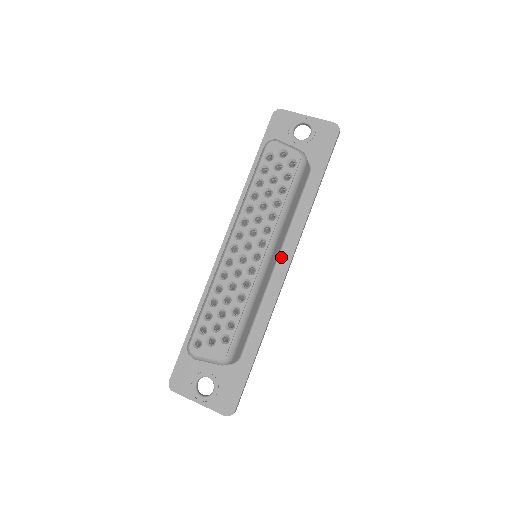
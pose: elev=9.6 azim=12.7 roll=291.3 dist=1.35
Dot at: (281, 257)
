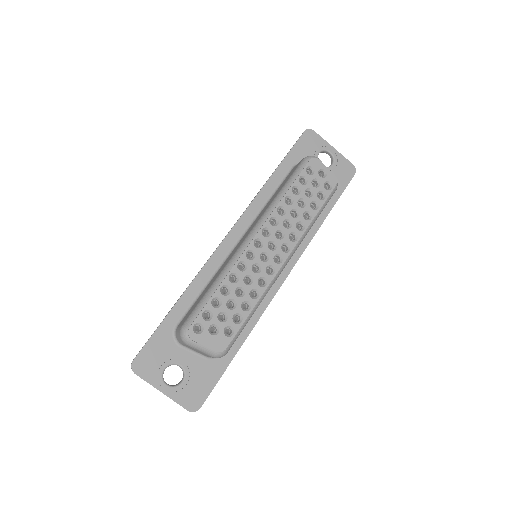
Dot at: occluded
